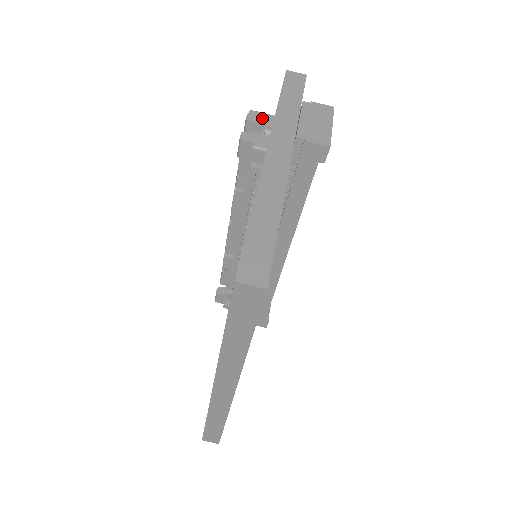
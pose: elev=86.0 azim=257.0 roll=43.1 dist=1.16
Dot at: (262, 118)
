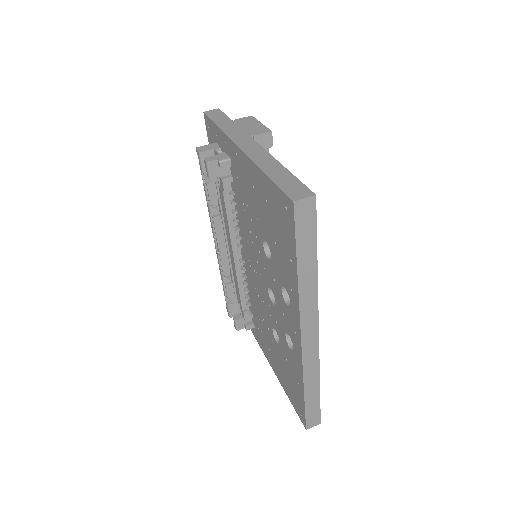
Dot at: (209, 147)
